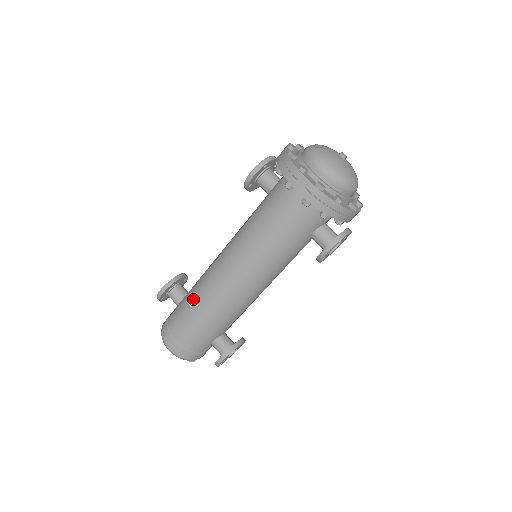
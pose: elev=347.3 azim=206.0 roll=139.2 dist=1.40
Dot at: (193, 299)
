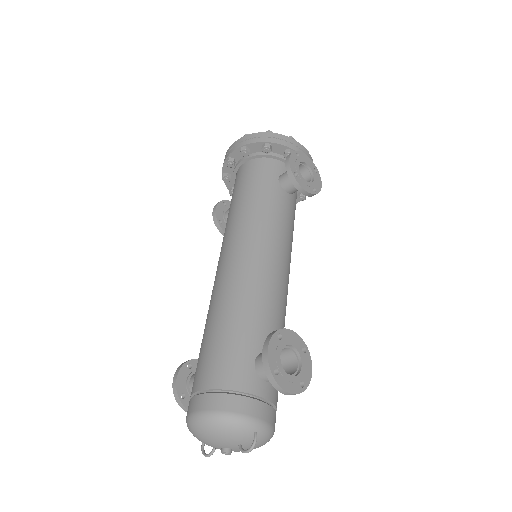
Dot at: occluded
